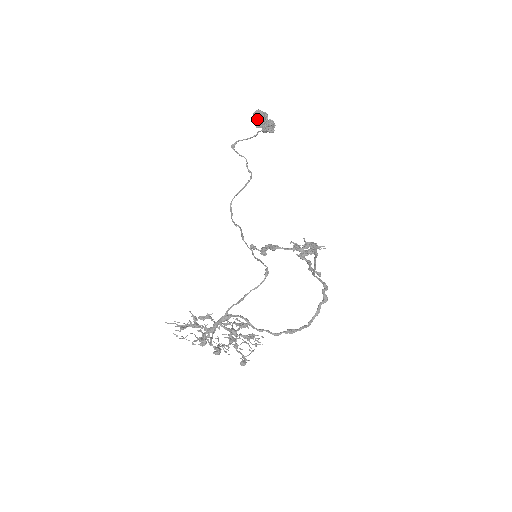
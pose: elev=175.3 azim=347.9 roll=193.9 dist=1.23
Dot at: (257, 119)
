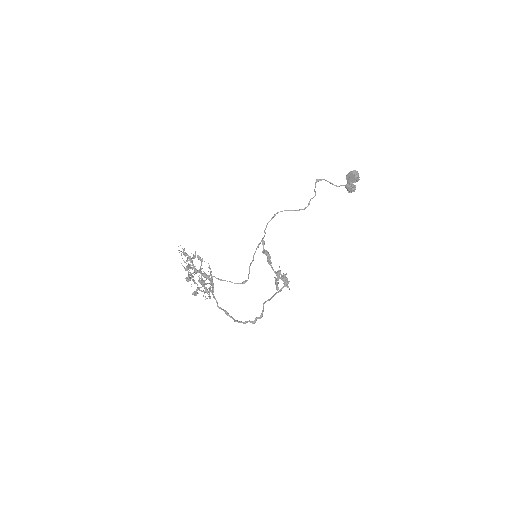
Dot at: (351, 176)
